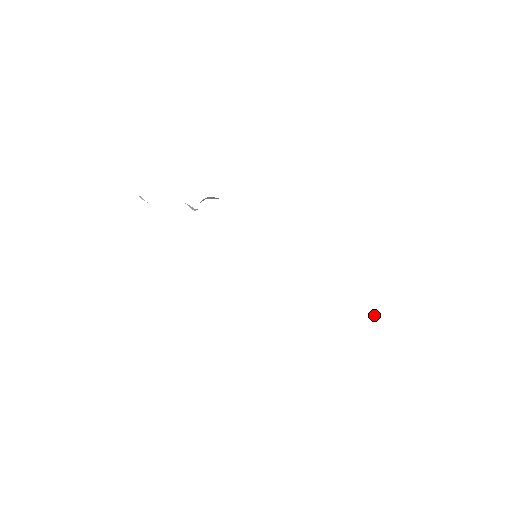
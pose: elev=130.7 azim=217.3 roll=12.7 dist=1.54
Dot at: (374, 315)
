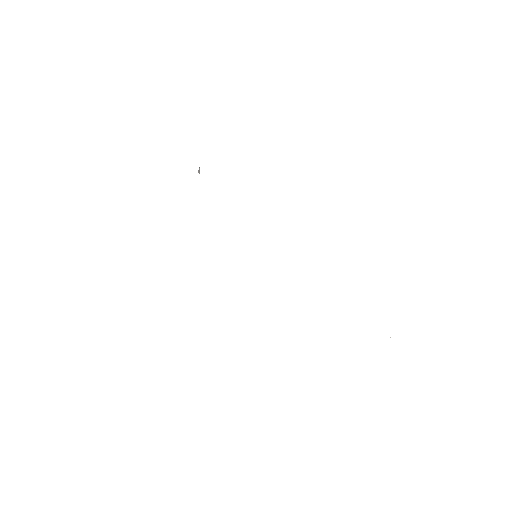
Dot at: occluded
